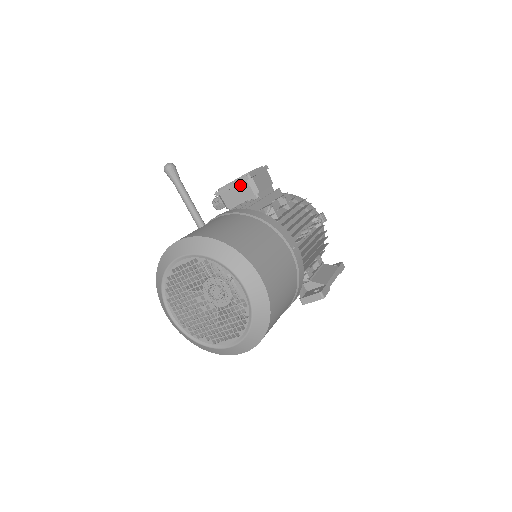
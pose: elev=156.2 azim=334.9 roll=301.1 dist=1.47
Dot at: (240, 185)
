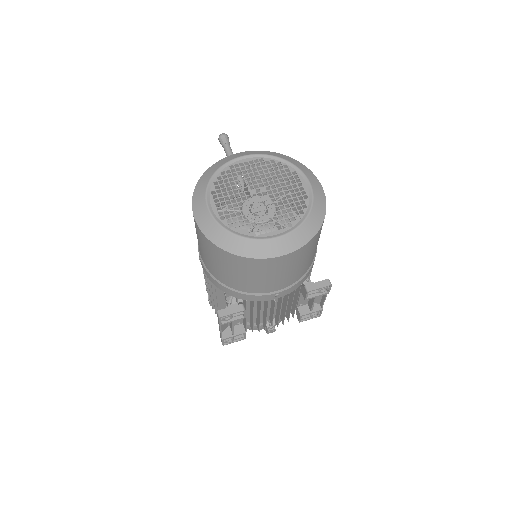
Dot at: occluded
